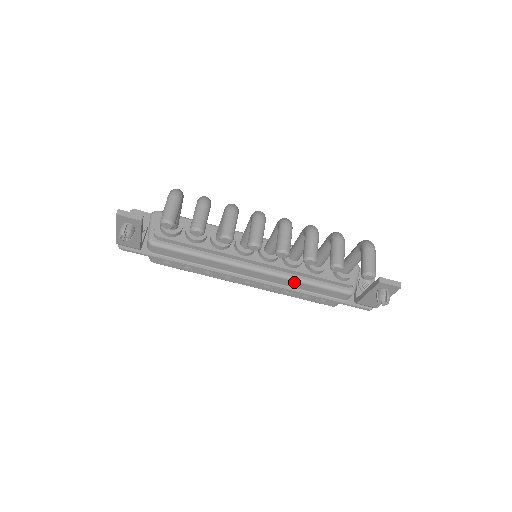
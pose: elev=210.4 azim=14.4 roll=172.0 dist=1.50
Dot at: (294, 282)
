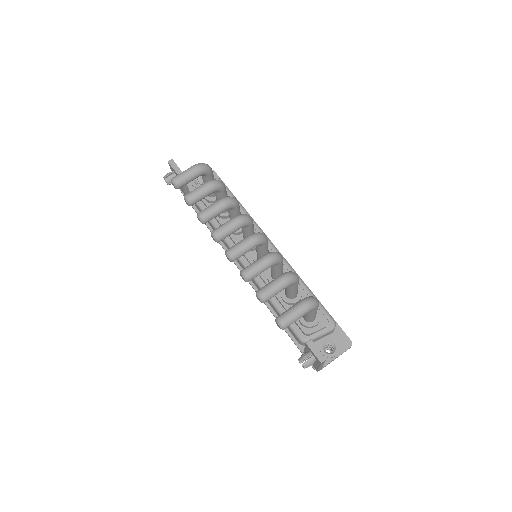
Dot at: occluded
